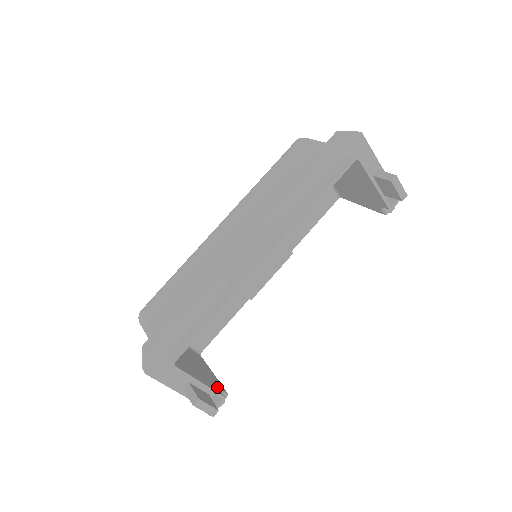
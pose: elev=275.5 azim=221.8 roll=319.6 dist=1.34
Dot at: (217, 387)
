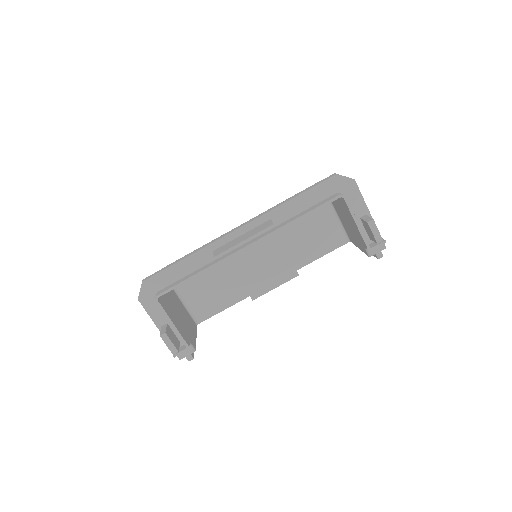
Dot at: (188, 340)
